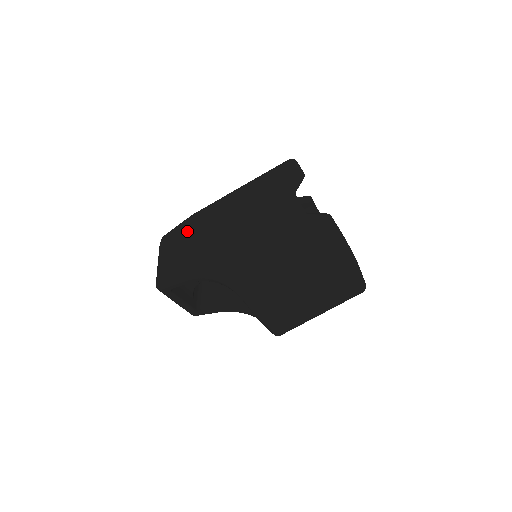
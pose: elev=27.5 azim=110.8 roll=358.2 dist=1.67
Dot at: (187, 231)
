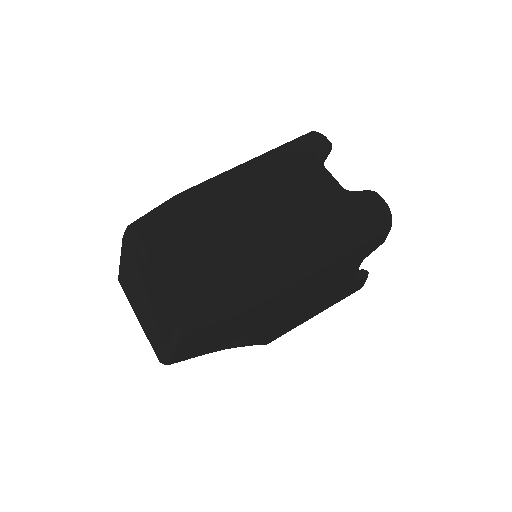
Dot at: (234, 322)
